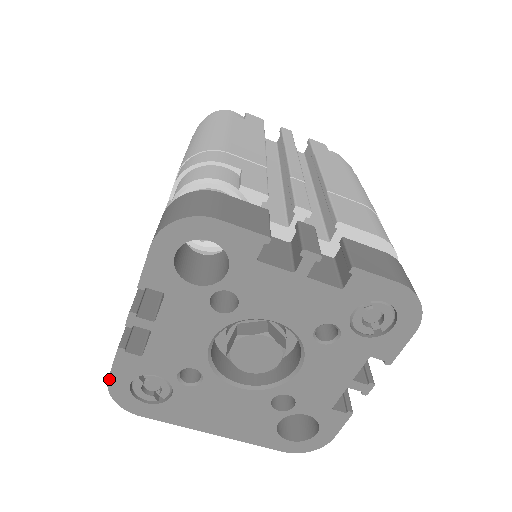
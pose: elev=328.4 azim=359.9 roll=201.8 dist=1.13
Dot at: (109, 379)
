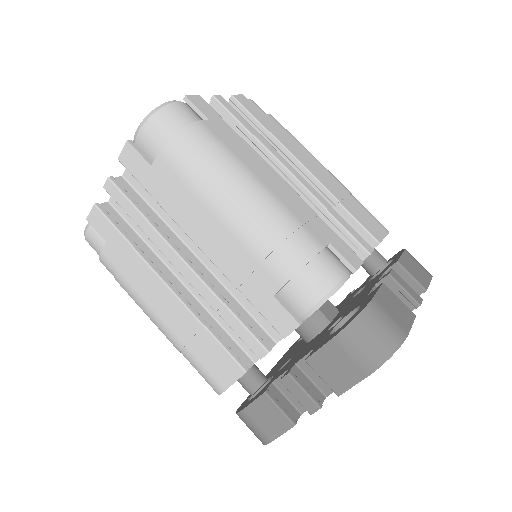
Dot at: occluded
